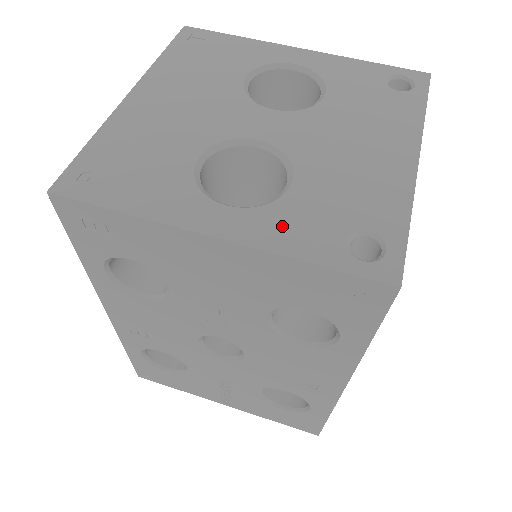
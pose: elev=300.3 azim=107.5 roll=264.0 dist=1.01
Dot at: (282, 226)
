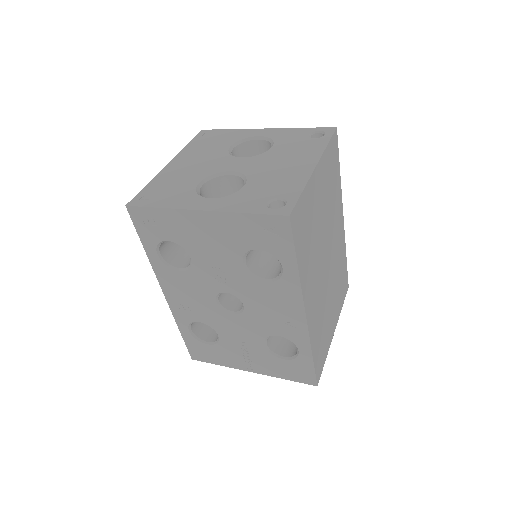
Dot at: (236, 202)
